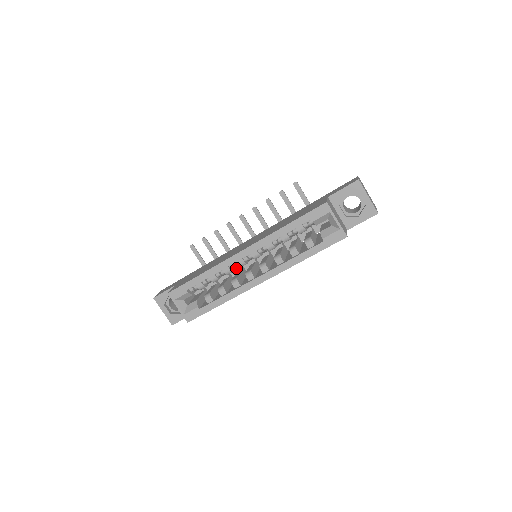
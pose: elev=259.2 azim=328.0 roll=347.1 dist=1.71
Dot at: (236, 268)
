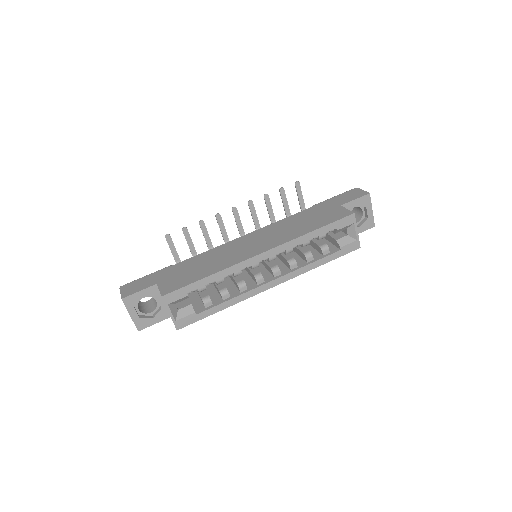
Dot at: occluded
